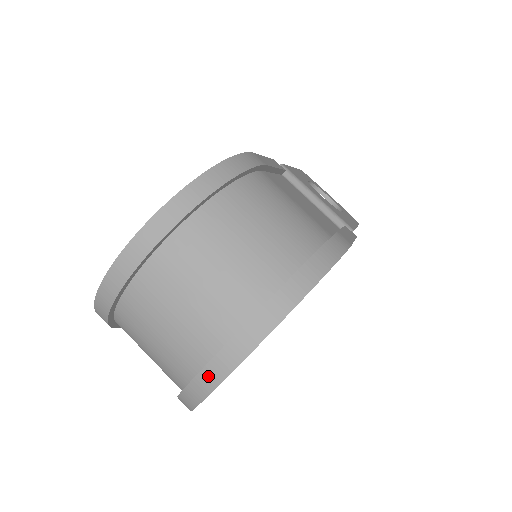
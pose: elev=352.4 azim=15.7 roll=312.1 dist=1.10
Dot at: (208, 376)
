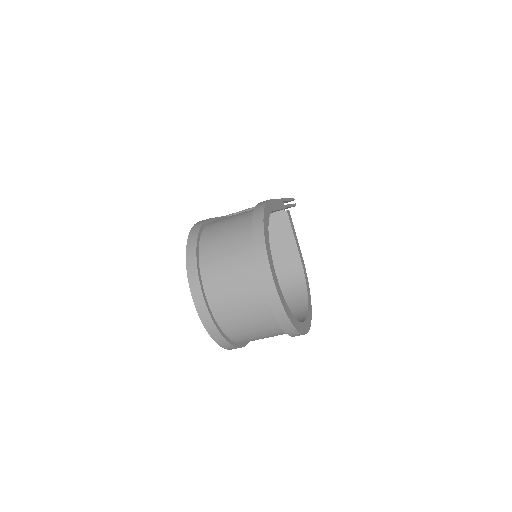
Dot at: (272, 298)
